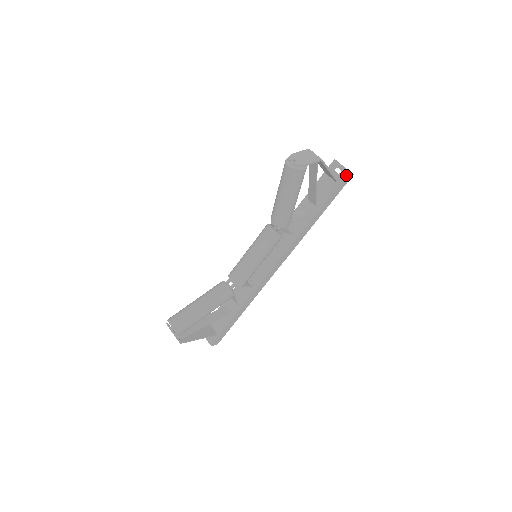
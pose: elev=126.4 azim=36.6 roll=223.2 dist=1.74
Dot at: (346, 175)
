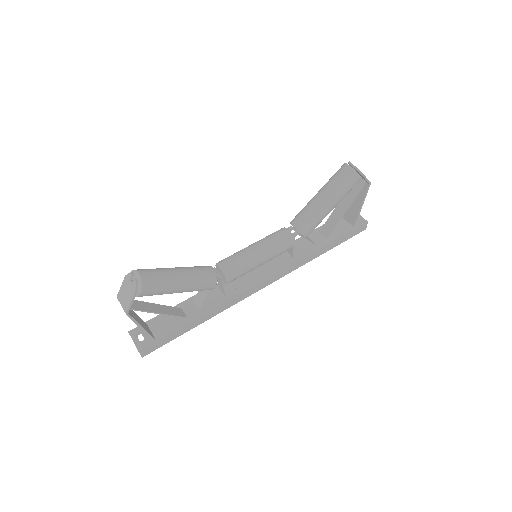
Dot at: (364, 223)
